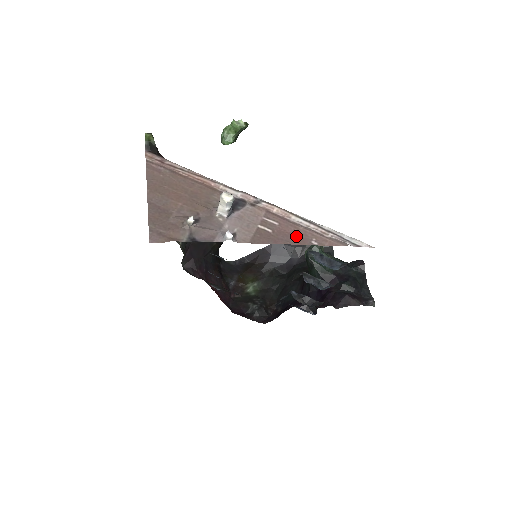
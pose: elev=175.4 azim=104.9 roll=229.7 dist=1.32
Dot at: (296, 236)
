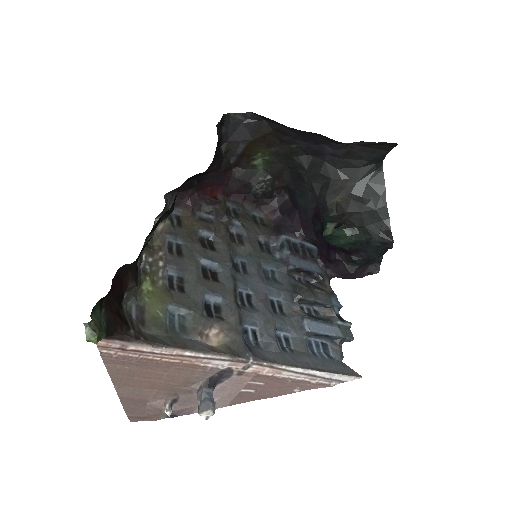
Dot at: (279, 390)
